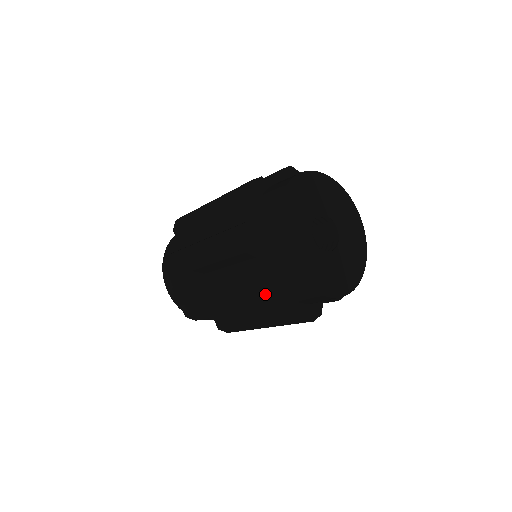
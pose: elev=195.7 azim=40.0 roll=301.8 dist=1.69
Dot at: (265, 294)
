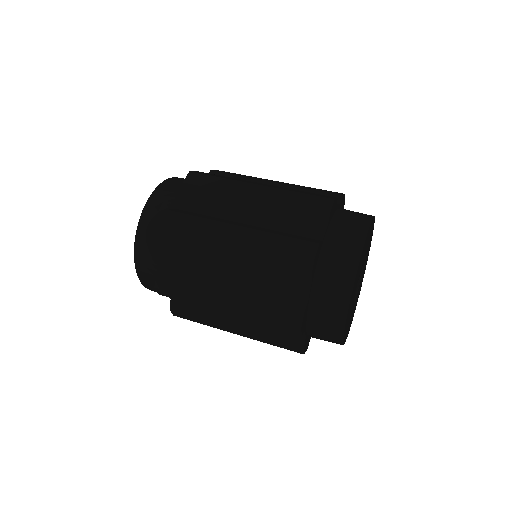
Dot at: (304, 352)
